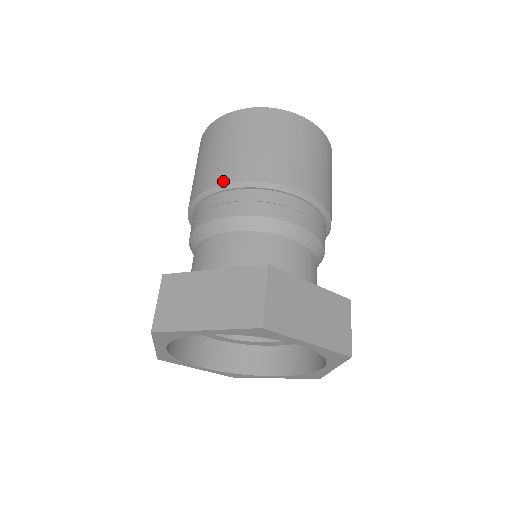
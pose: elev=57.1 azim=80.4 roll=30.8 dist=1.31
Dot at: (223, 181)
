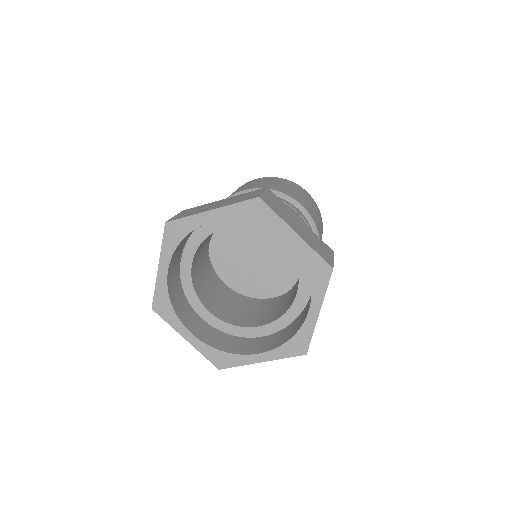
Dot at: occluded
